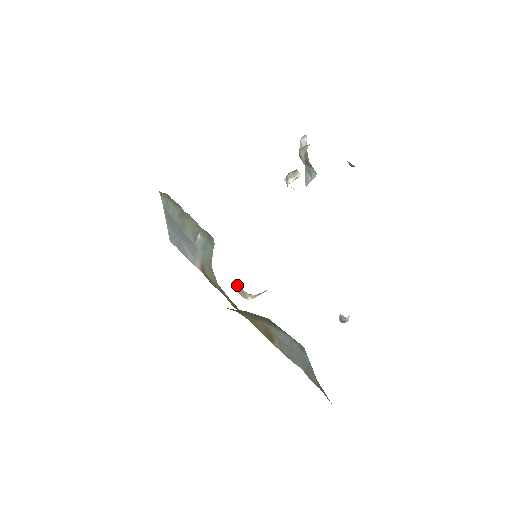
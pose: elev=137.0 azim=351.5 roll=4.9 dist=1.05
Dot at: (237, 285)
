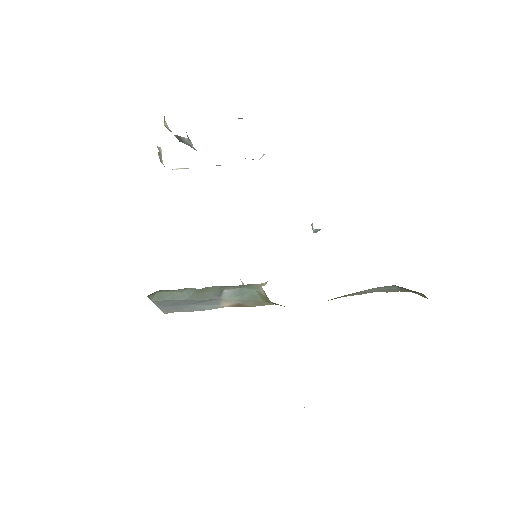
Dot at: occluded
